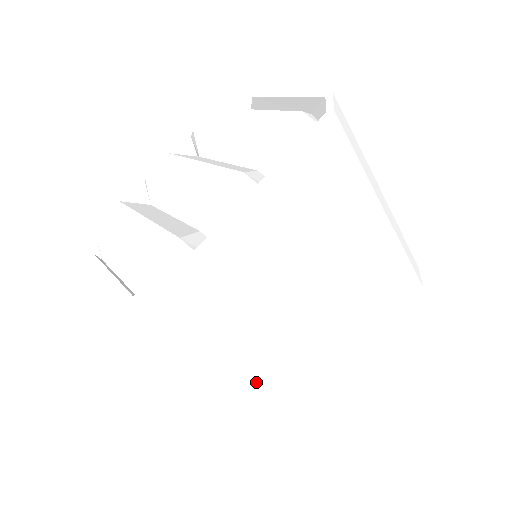
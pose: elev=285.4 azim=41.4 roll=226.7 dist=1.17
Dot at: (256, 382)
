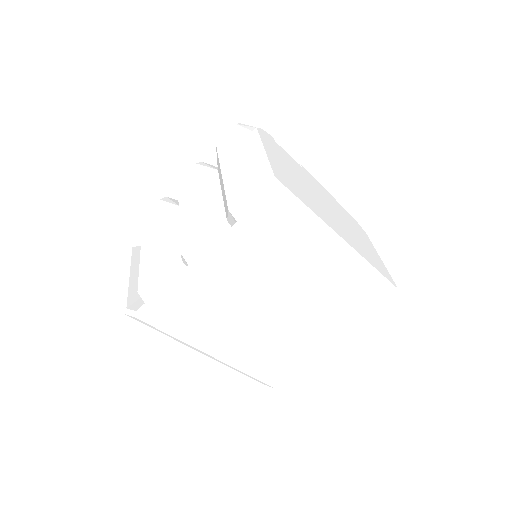
Dot at: (220, 361)
